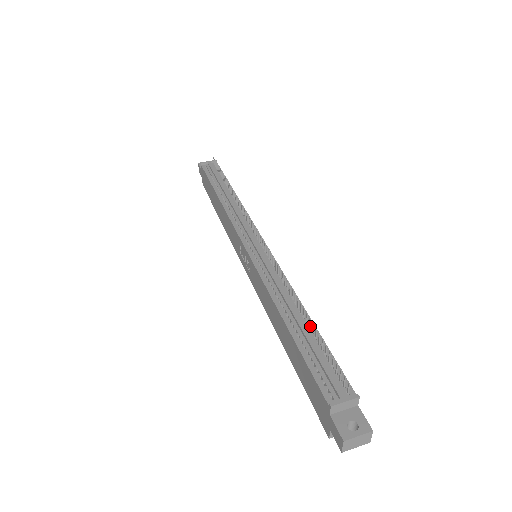
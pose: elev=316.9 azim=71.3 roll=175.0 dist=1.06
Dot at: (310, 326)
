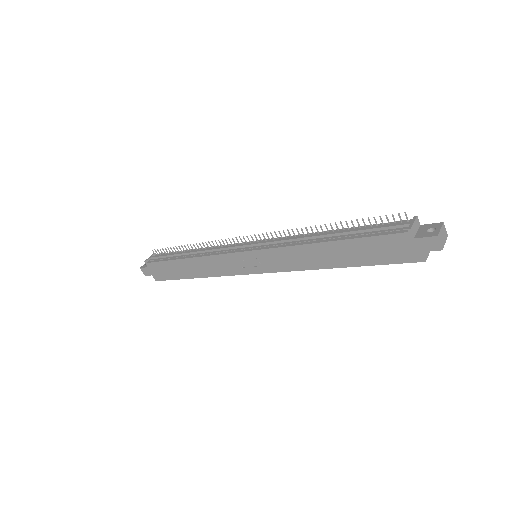
Dot at: (344, 230)
